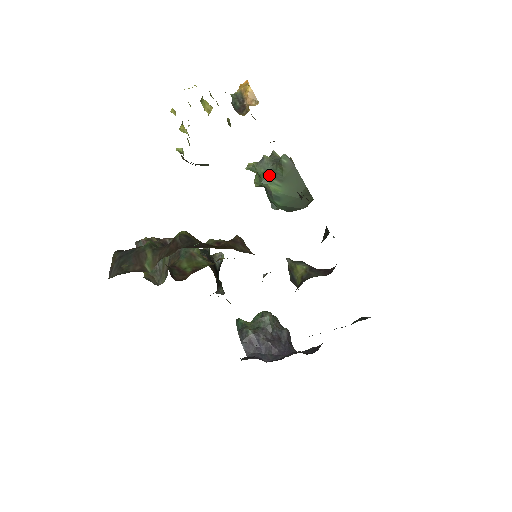
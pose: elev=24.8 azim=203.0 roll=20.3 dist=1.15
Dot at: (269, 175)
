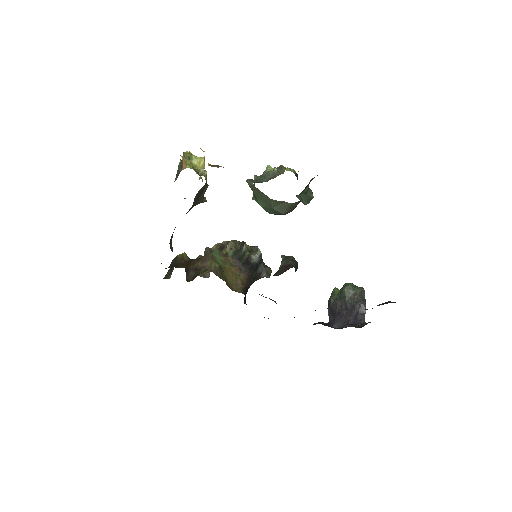
Dot at: occluded
